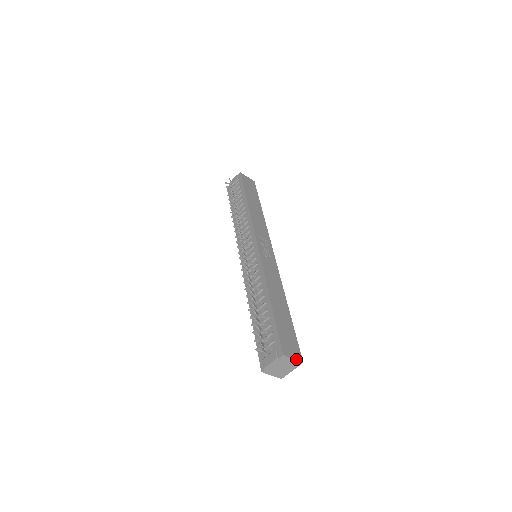
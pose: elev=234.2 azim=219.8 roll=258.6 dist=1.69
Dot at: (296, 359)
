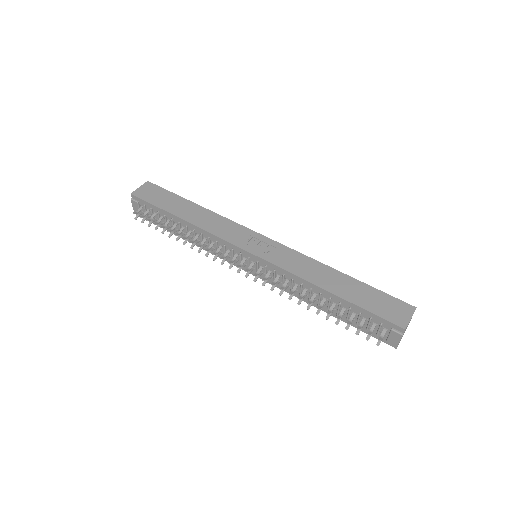
Dot at: (412, 315)
